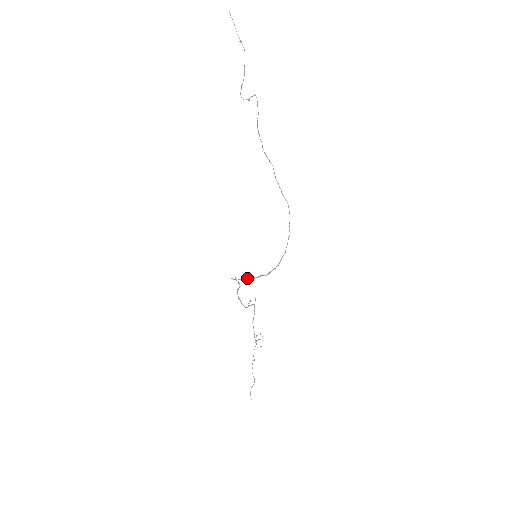
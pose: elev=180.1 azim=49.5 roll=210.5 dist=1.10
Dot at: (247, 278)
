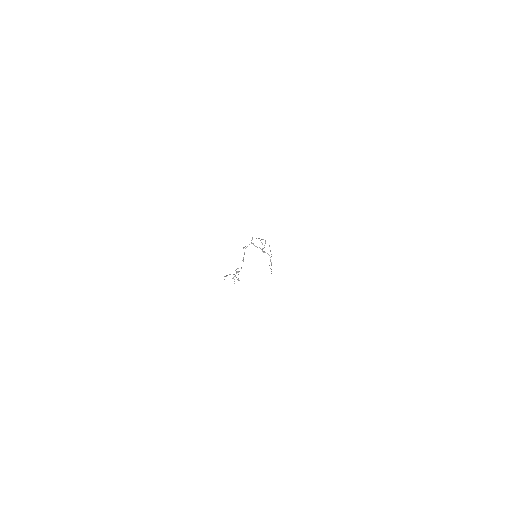
Dot at: occluded
